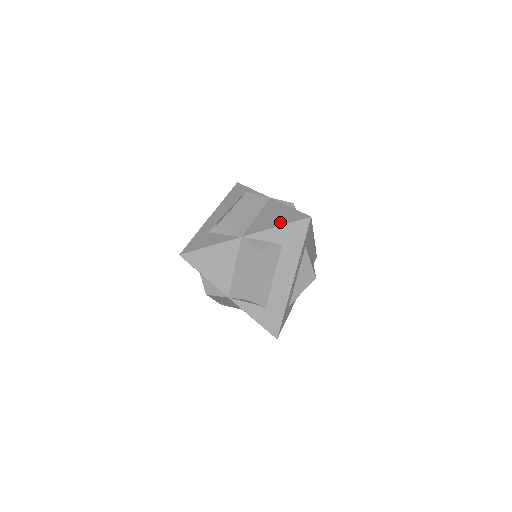
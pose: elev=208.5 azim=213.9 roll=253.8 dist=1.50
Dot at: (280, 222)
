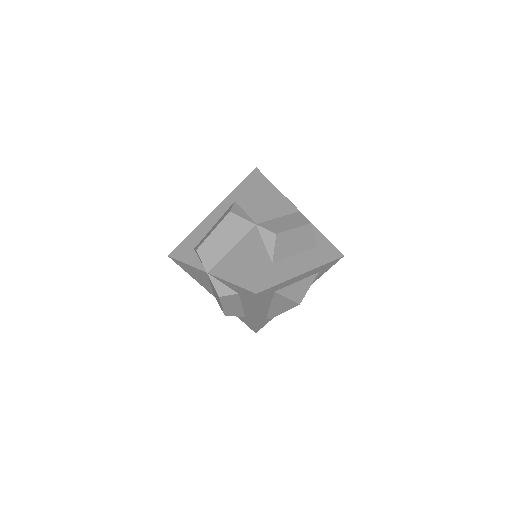
Dot at: occluded
